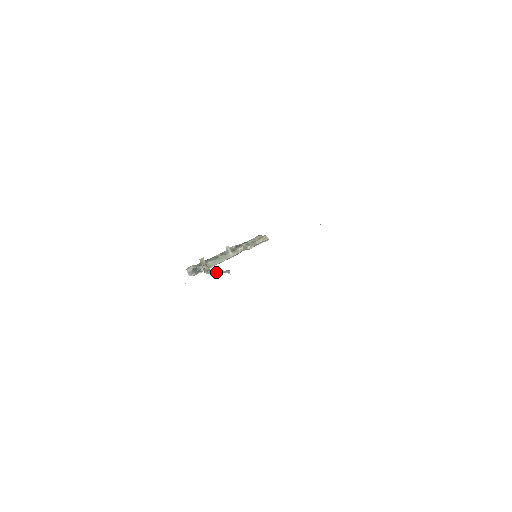
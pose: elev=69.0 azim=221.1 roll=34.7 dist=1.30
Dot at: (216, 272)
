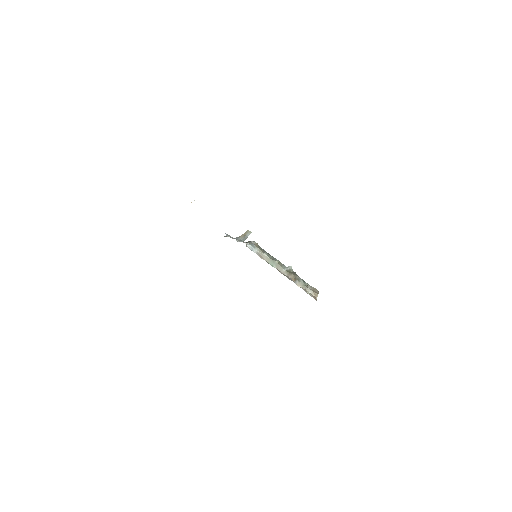
Dot at: occluded
